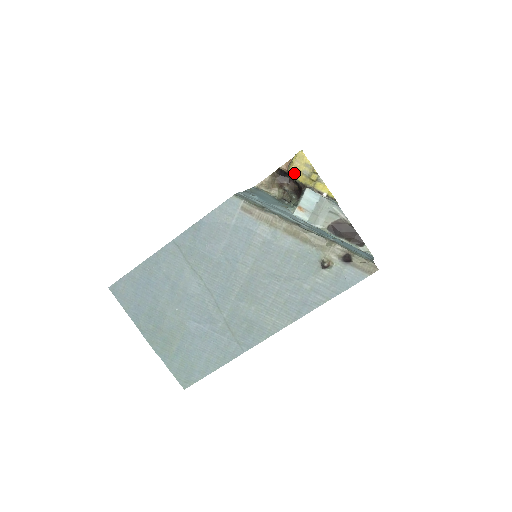
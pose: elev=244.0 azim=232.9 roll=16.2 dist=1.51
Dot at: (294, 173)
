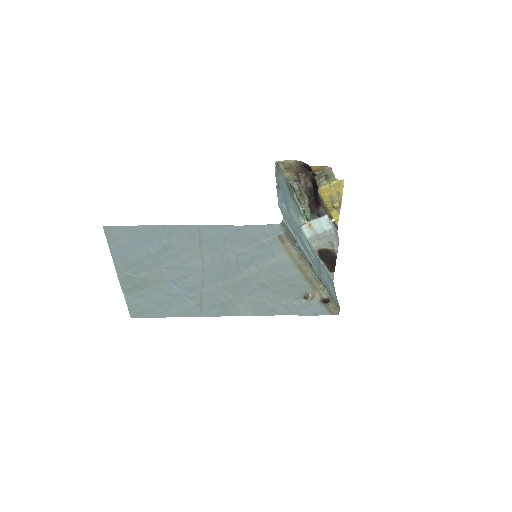
Dot at: (324, 192)
